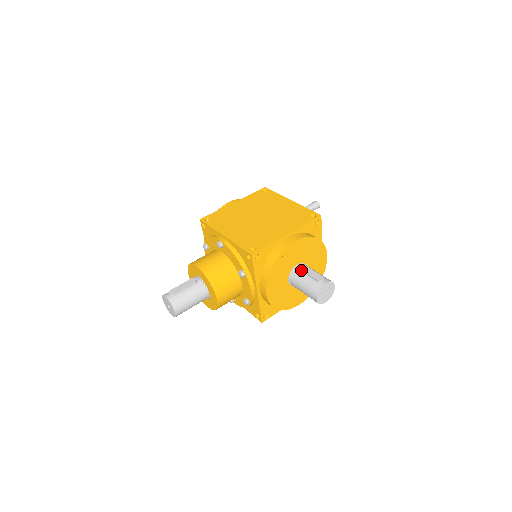
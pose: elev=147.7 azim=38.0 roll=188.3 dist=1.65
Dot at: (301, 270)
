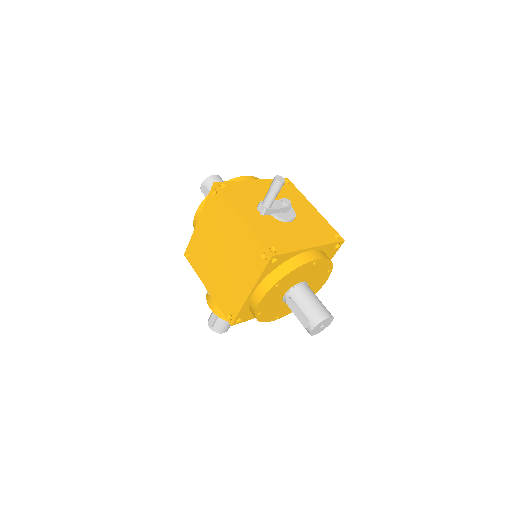
Dot at: (288, 306)
